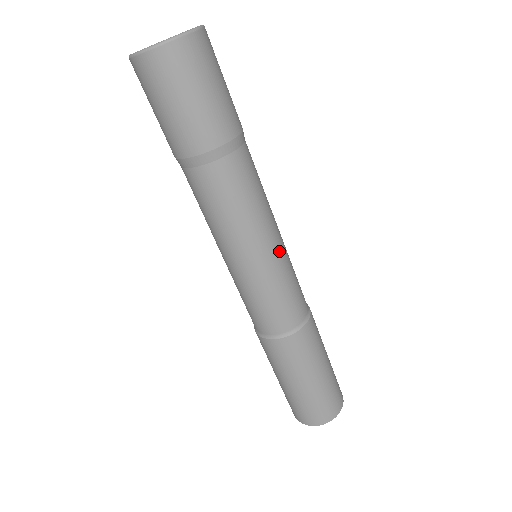
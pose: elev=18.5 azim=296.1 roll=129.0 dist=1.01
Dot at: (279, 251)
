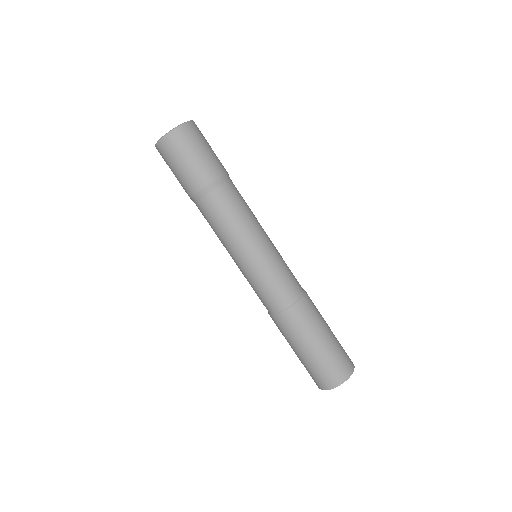
Dot at: (270, 243)
